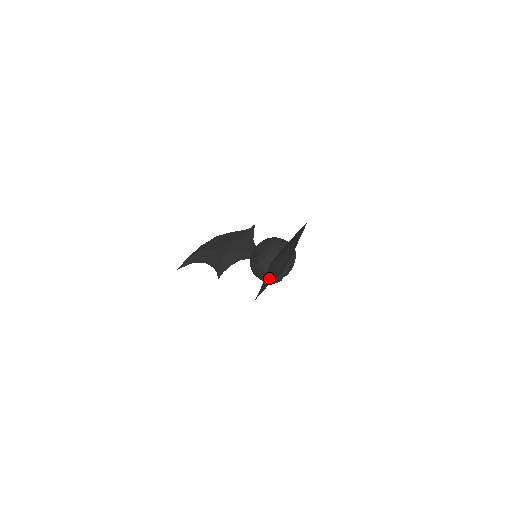
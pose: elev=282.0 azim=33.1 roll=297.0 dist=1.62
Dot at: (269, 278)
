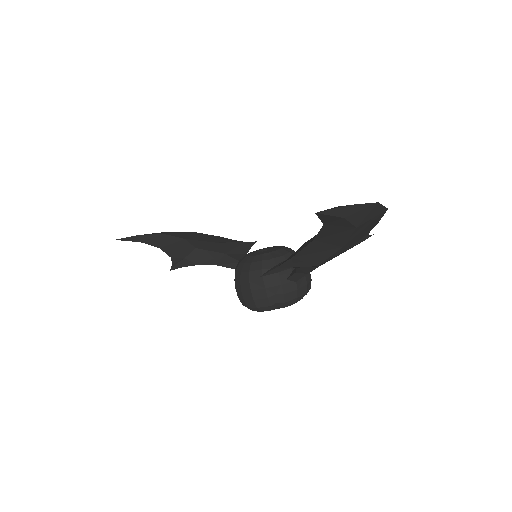
Dot at: occluded
